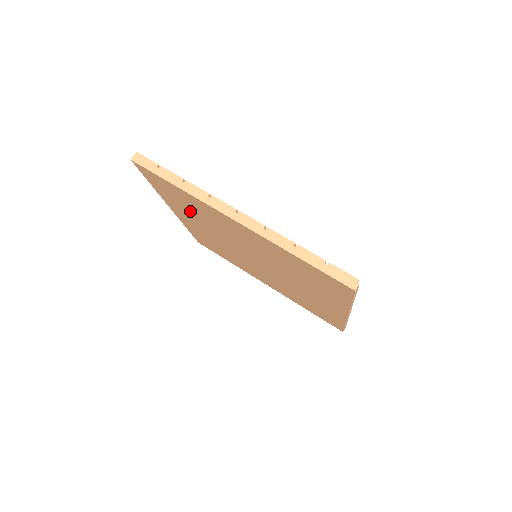
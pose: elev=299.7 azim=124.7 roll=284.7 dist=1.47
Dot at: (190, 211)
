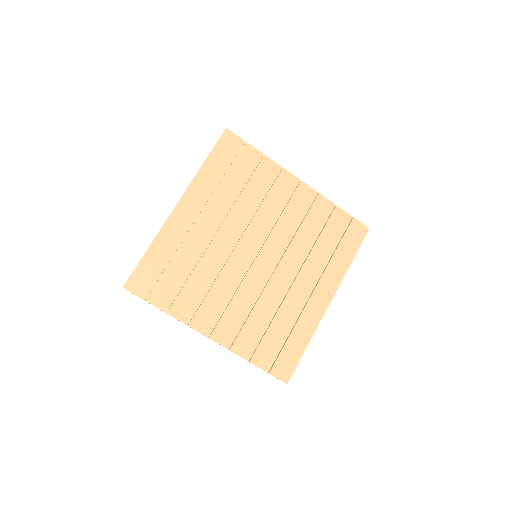
Dot at: occluded
